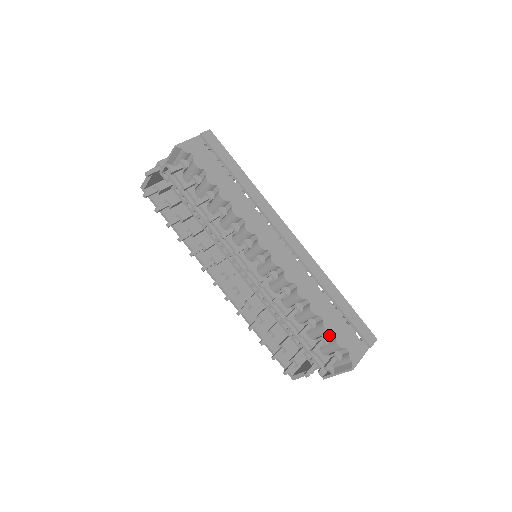
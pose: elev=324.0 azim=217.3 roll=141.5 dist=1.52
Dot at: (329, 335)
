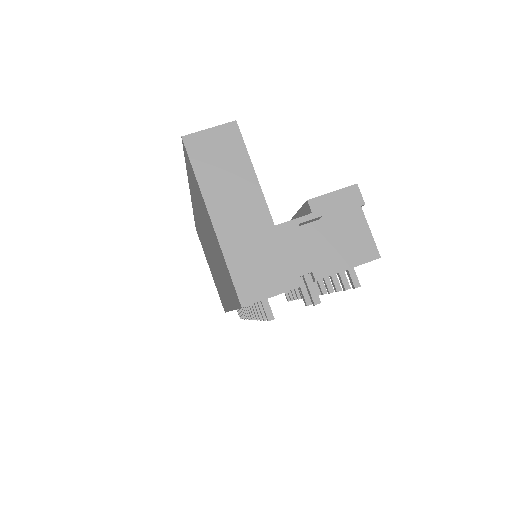
Dot at: occluded
